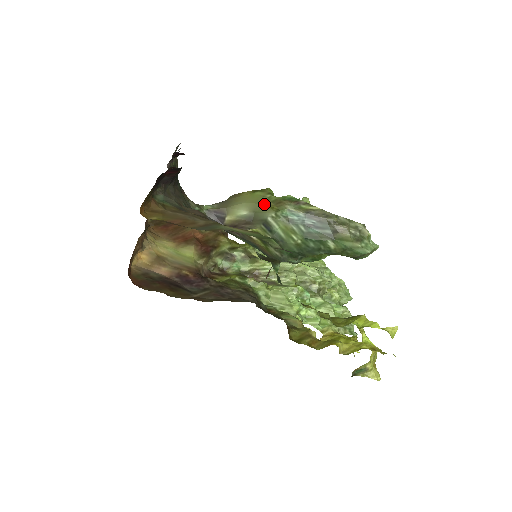
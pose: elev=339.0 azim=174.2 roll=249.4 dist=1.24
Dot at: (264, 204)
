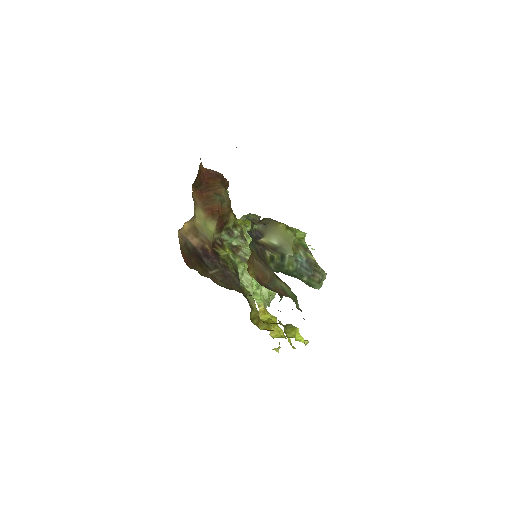
Dot at: (290, 244)
